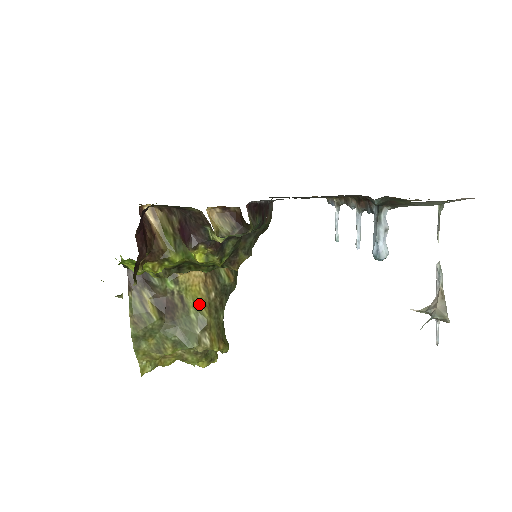
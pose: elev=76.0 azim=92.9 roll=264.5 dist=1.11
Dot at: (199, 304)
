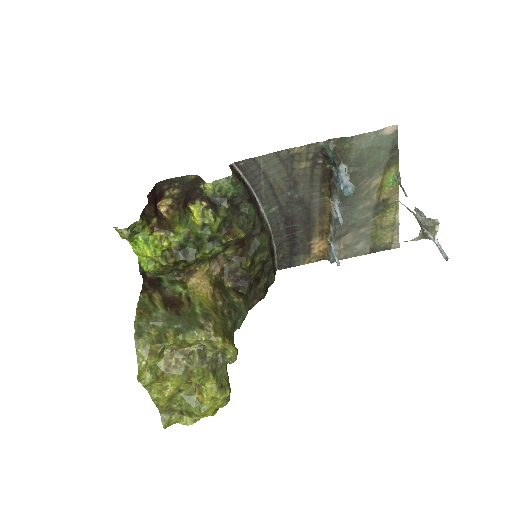
Dot at: (205, 306)
